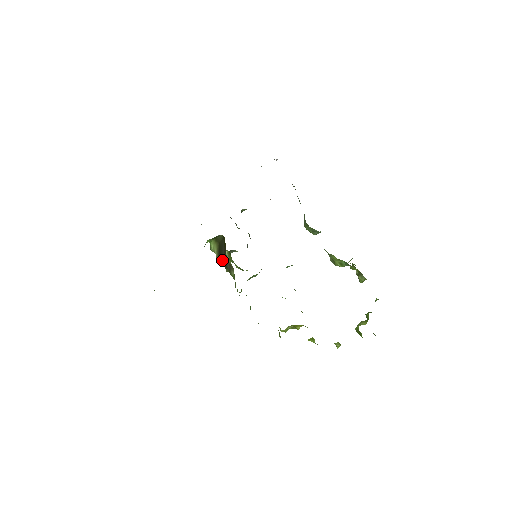
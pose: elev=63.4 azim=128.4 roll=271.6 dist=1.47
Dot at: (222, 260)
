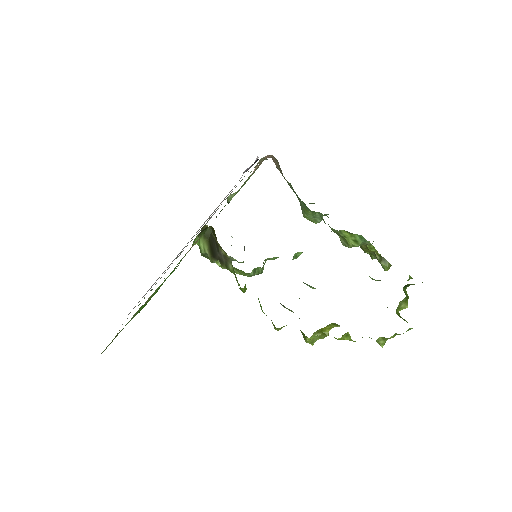
Dot at: (215, 255)
